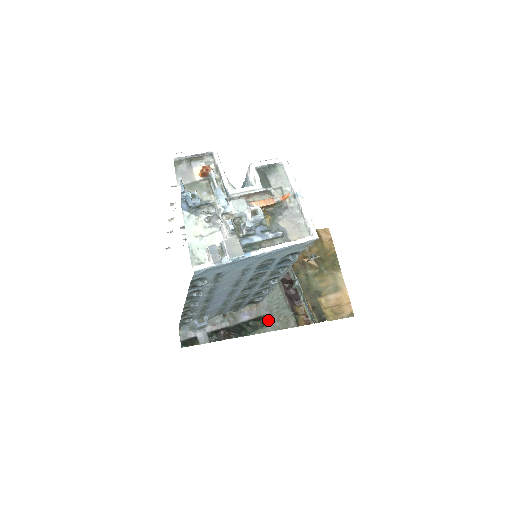
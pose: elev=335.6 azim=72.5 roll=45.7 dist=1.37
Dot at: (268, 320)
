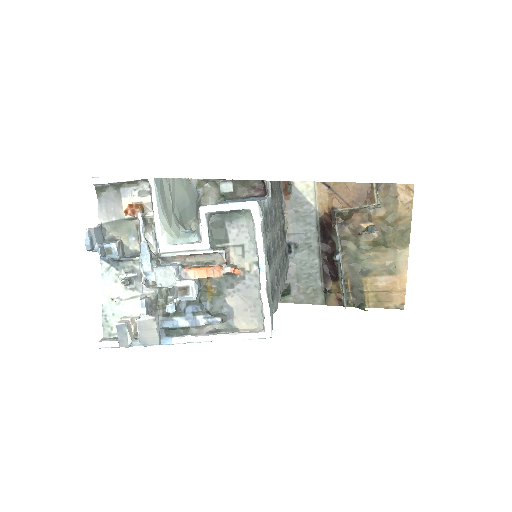
Dot at: (292, 290)
